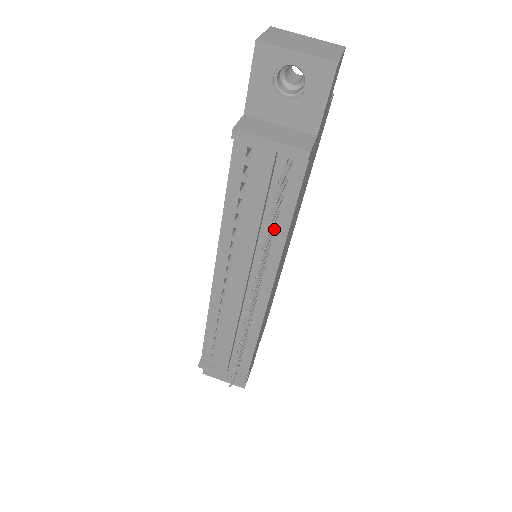
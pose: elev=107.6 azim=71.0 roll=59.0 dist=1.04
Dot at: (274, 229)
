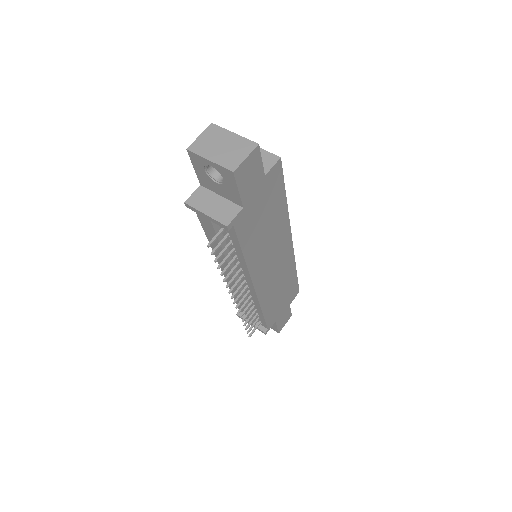
Dot at: (238, 256)
